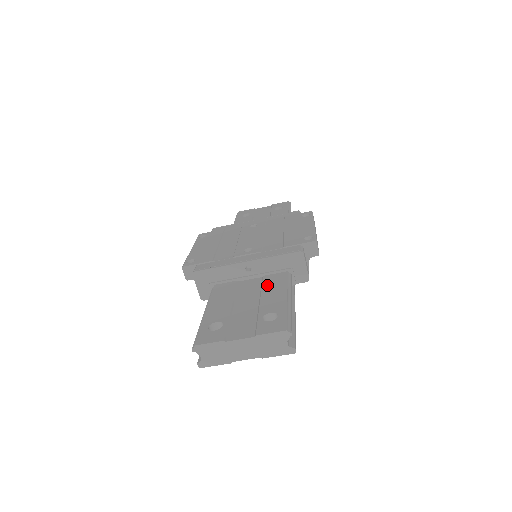
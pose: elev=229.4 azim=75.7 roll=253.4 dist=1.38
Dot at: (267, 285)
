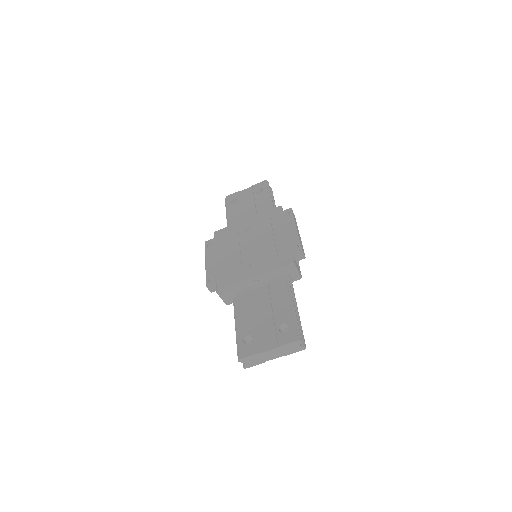
Dot at: (274, 294)
